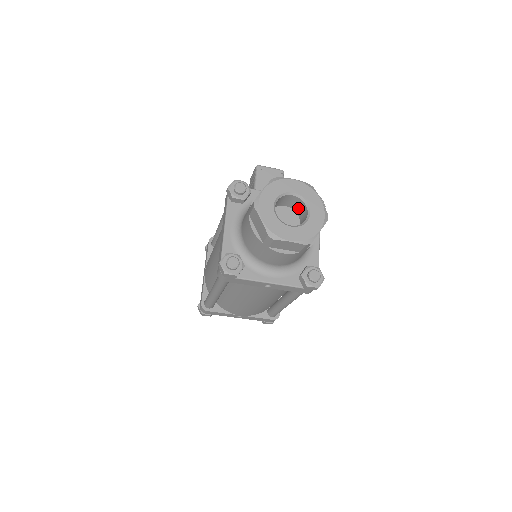
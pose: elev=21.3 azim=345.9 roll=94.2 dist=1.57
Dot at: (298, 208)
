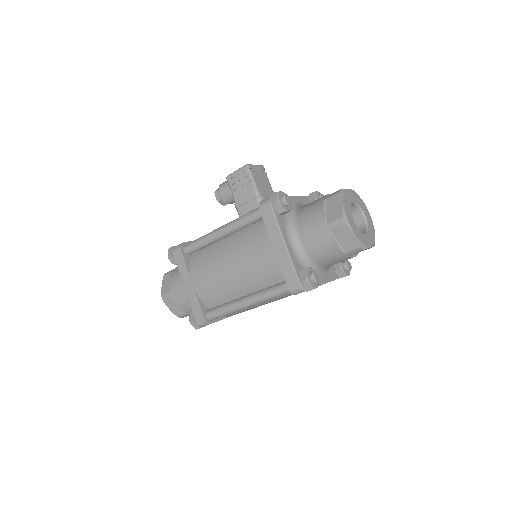
Dot at: occluded
